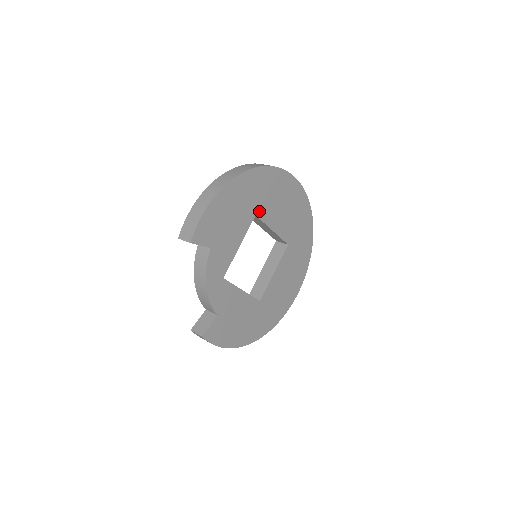
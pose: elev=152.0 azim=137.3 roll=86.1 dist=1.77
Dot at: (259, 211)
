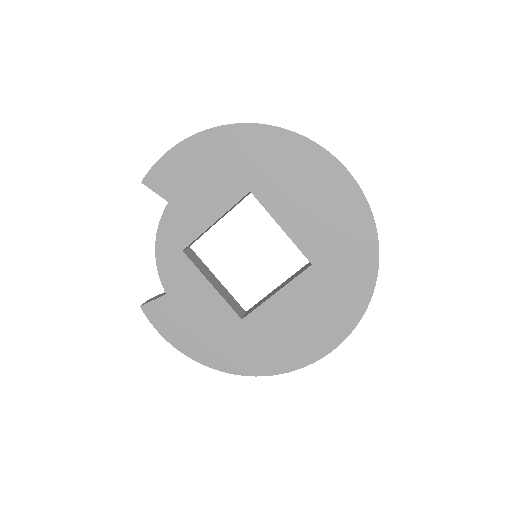
Dot at: (258, 188)
